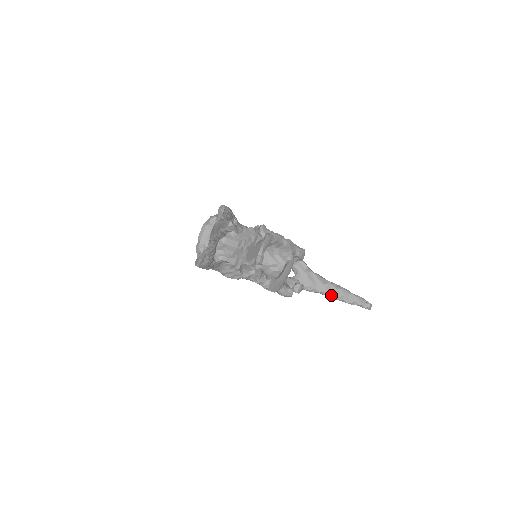
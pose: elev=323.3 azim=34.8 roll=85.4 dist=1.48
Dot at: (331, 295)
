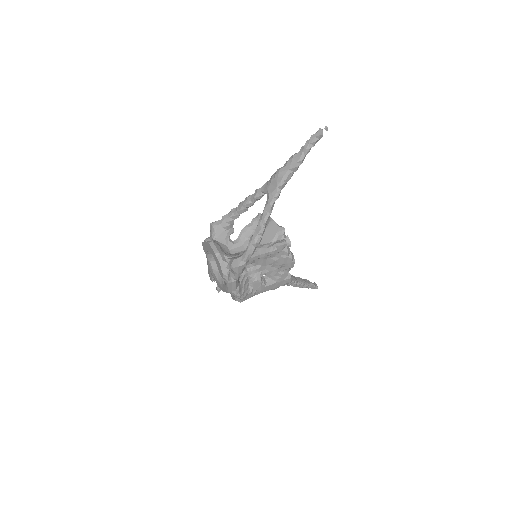
Dot at: (299, 282)
